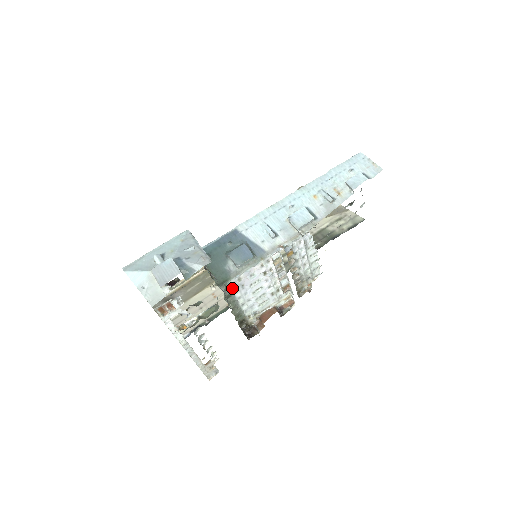
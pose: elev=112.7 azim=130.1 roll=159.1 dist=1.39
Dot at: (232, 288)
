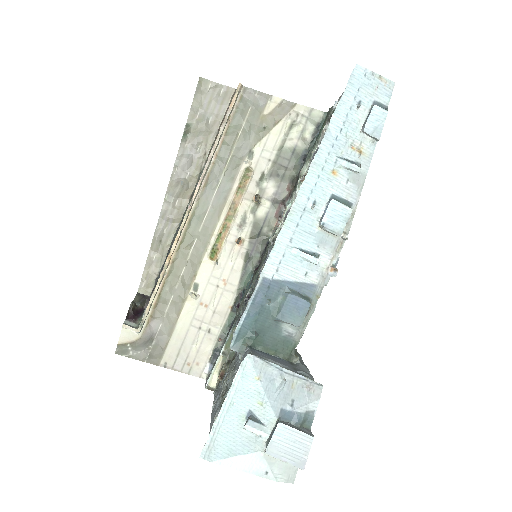
Dot at: occluded
